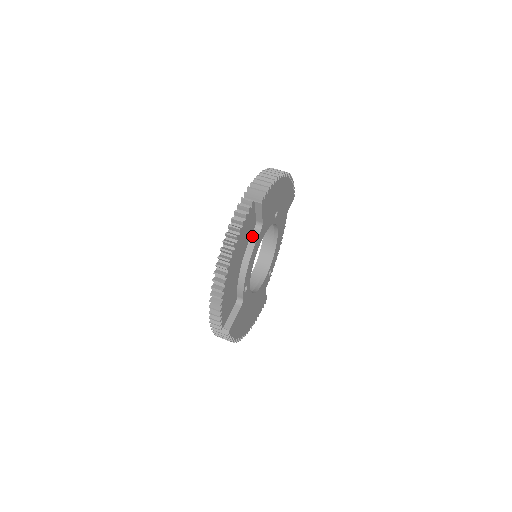
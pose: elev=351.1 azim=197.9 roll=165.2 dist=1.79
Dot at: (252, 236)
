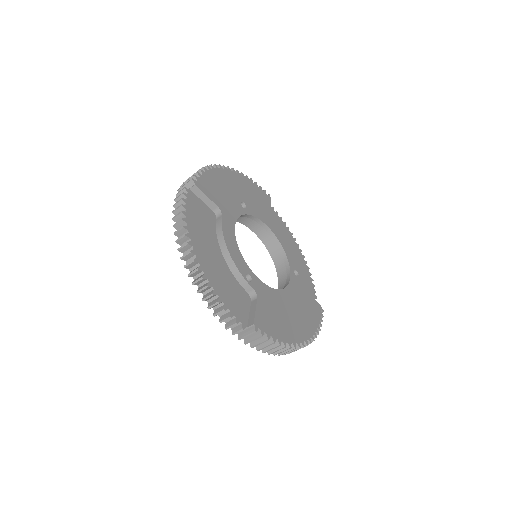
Dot at: (216, 224)
